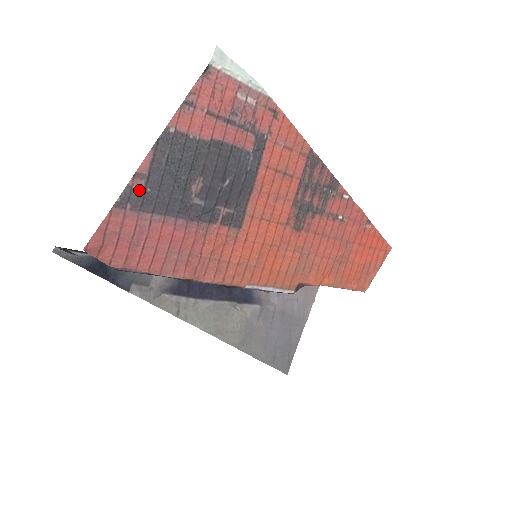
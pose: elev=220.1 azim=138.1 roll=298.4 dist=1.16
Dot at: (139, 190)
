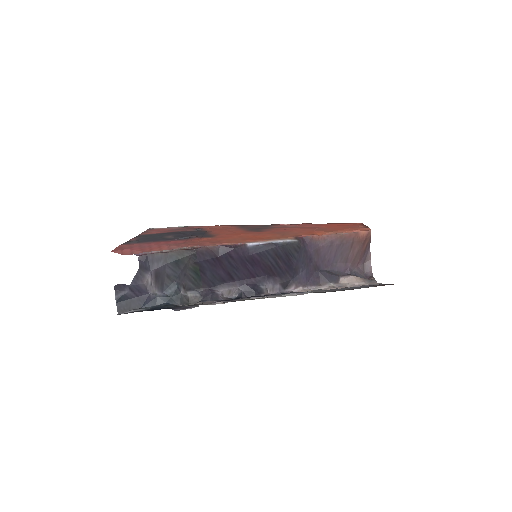
Dot at: (134, 241)
